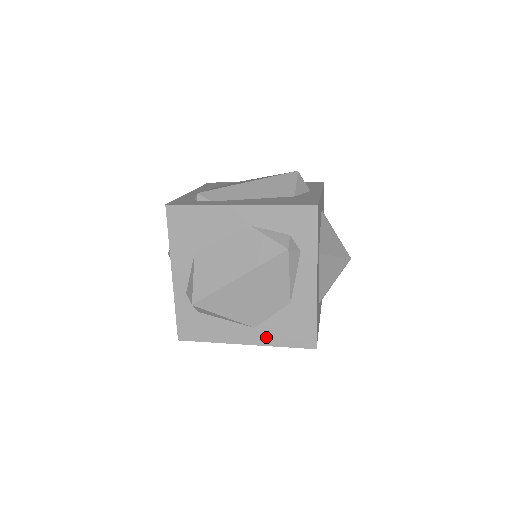
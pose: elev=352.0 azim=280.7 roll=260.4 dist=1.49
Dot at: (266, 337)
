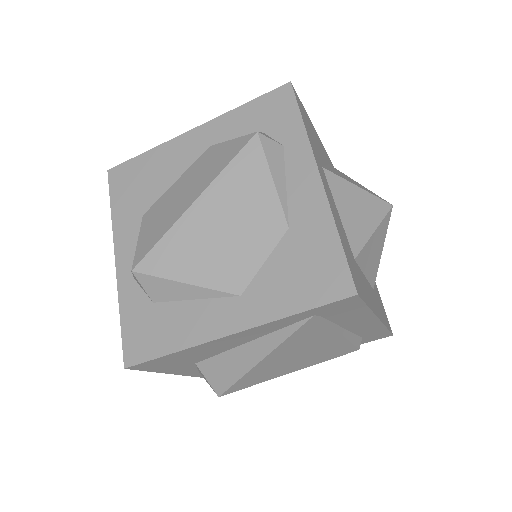
Dot at: (263, 306)
